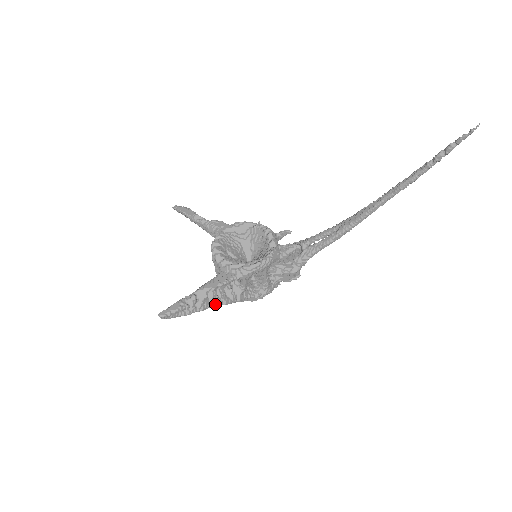
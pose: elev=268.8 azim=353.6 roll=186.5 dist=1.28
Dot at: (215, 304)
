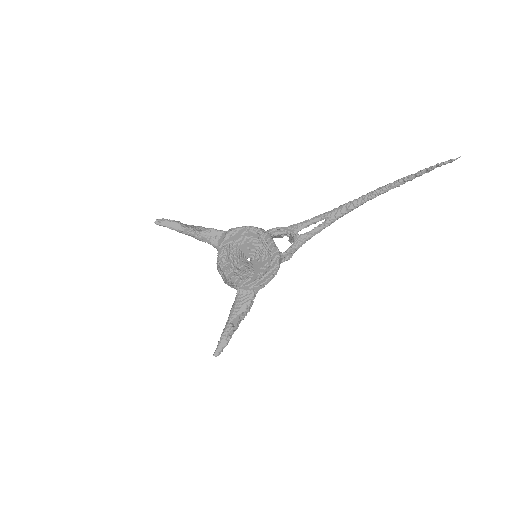
Dot at: occluded
